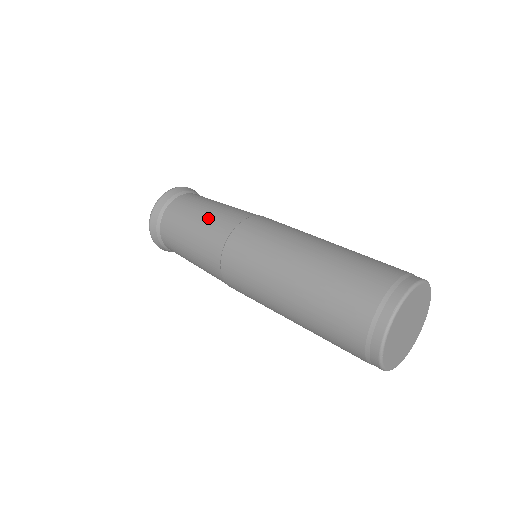
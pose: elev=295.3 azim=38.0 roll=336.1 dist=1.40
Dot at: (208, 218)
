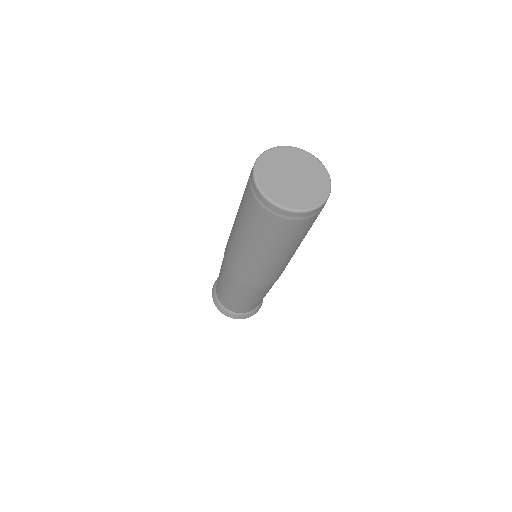
Dot at: occluded
